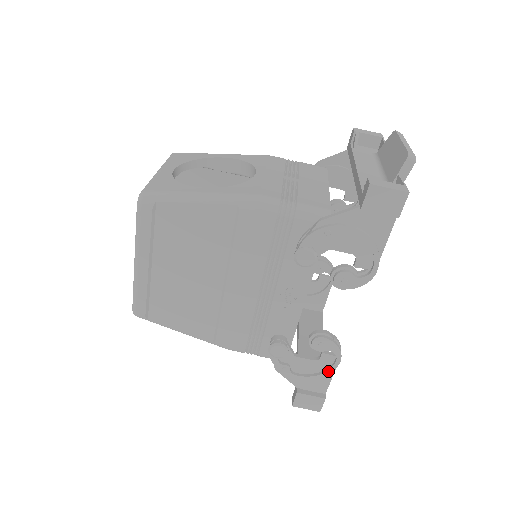
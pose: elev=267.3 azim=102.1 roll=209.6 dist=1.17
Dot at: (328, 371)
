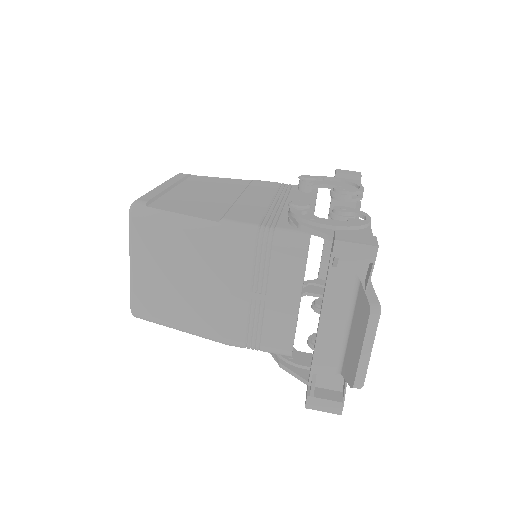
Dot at: (363, 223)
